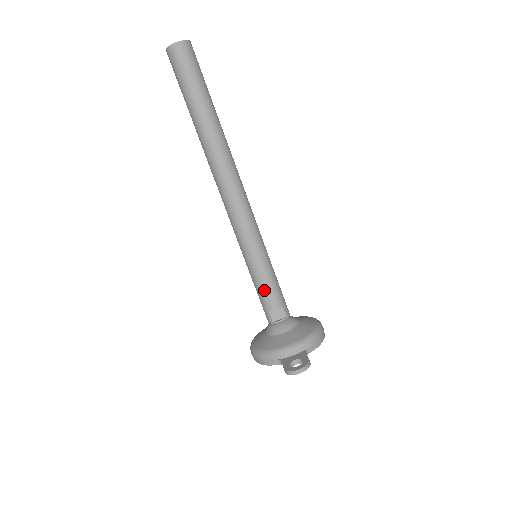
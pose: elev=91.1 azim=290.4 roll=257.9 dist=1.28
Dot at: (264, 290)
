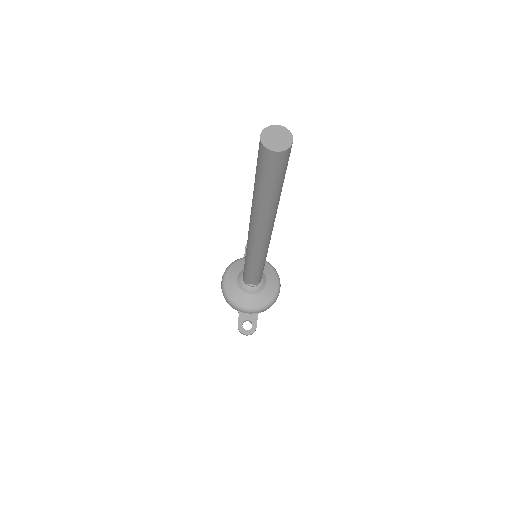
Dot at: (250, 275)
